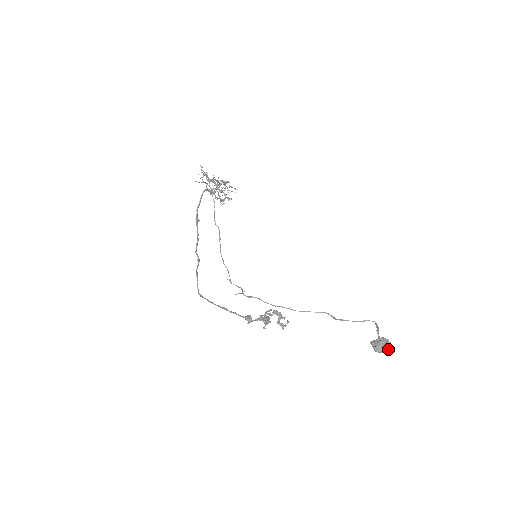
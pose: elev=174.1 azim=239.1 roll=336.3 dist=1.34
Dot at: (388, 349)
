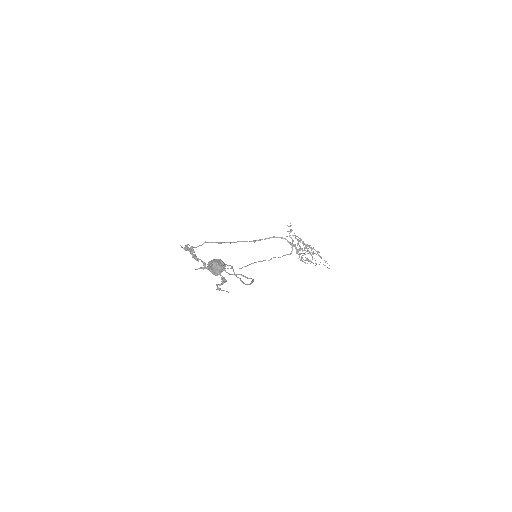
Dot at: (212, 263)
